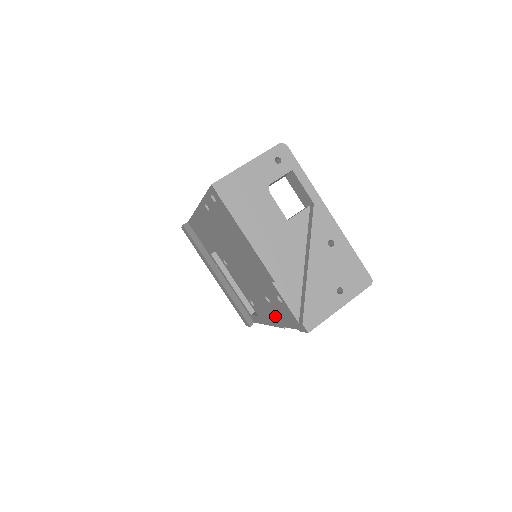
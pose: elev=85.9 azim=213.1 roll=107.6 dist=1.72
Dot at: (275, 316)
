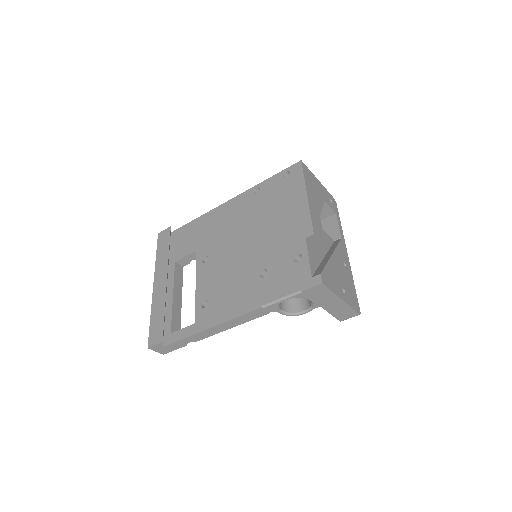
Dot at: (254, 296)
